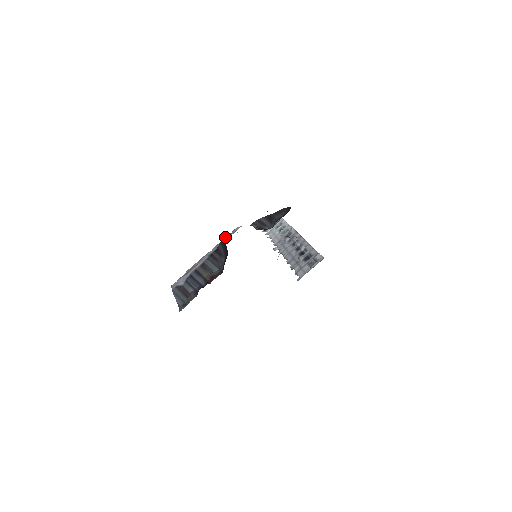
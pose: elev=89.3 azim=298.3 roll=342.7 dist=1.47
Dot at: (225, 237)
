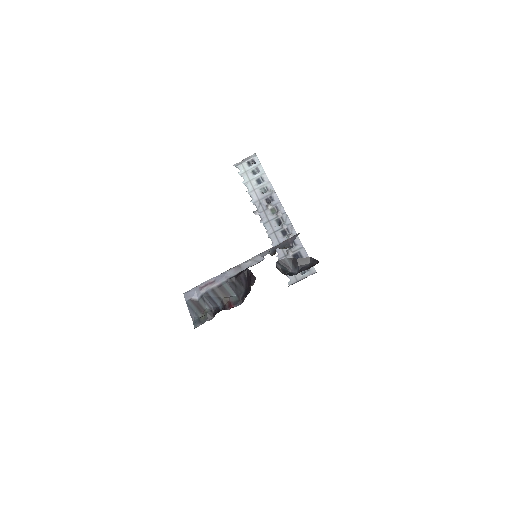
Dot at: (249, 270)
